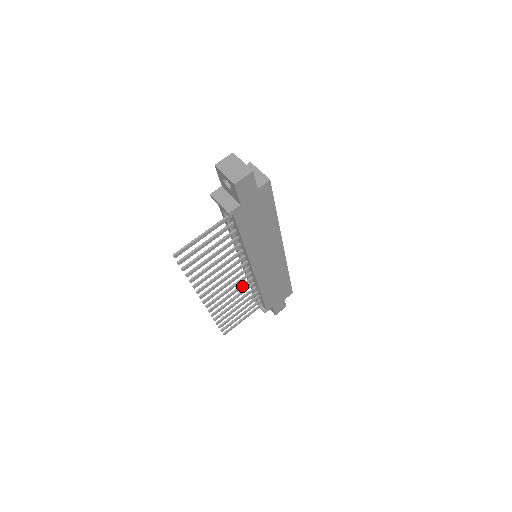
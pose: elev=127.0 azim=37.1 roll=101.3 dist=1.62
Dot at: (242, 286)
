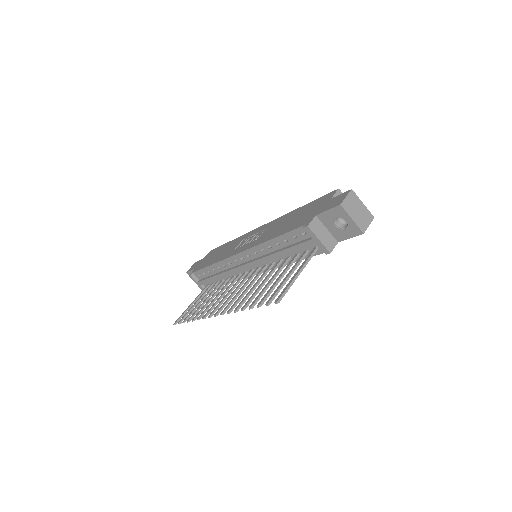
Dot at: (232, 285)
